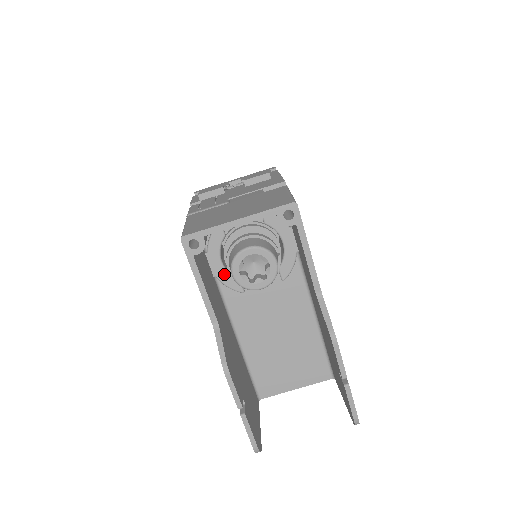
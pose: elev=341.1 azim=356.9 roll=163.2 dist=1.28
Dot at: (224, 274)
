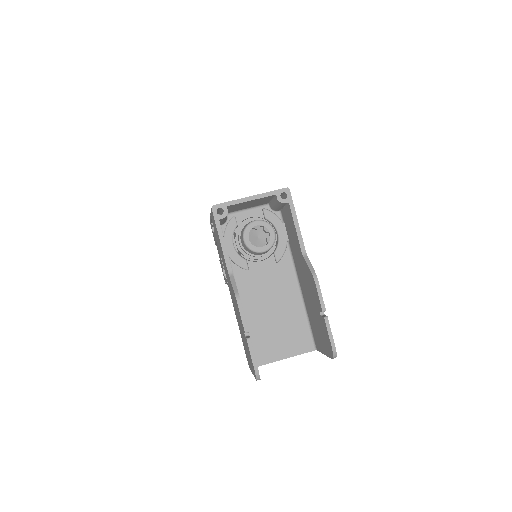
Dot at: (235, 254)
